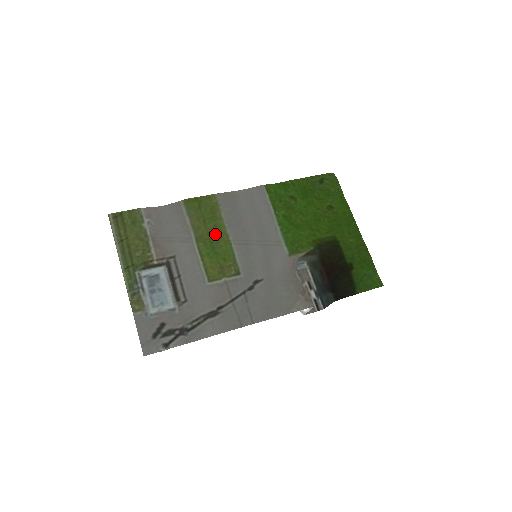
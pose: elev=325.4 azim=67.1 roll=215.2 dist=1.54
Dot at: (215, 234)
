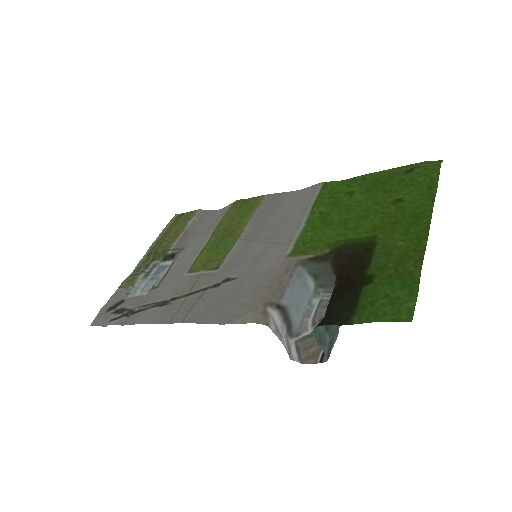
Dot at: (232, 230)
